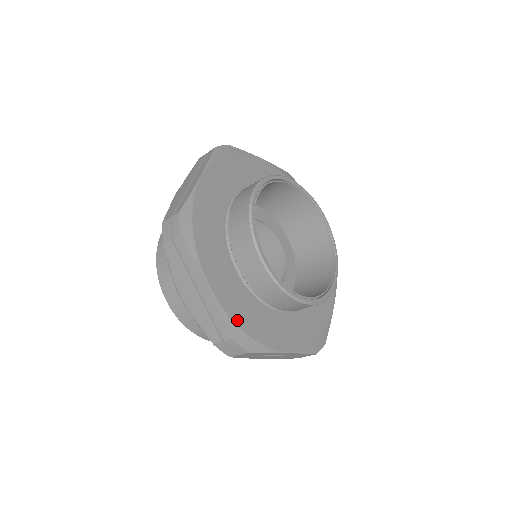
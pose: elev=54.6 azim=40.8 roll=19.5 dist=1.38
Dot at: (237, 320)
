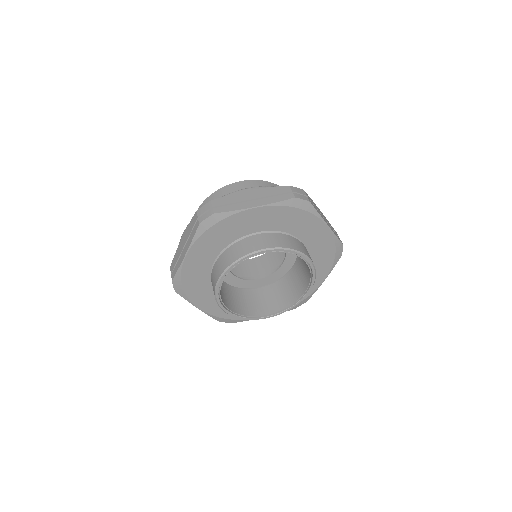
Dot at: (184, 278)
